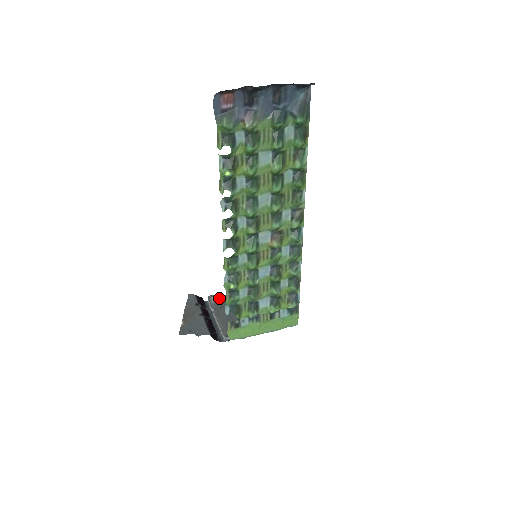
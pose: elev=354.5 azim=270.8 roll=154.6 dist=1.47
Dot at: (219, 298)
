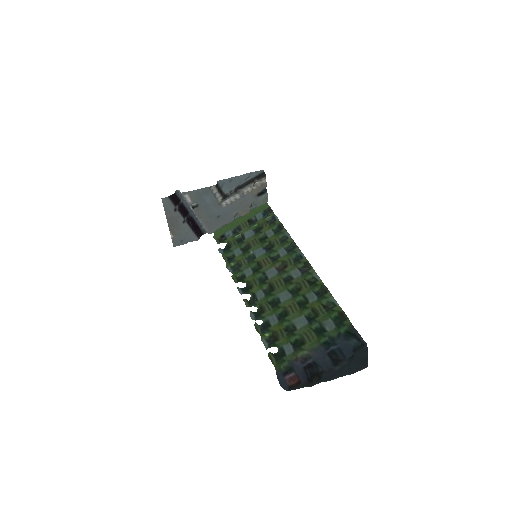
Dot at: (194, 196)
